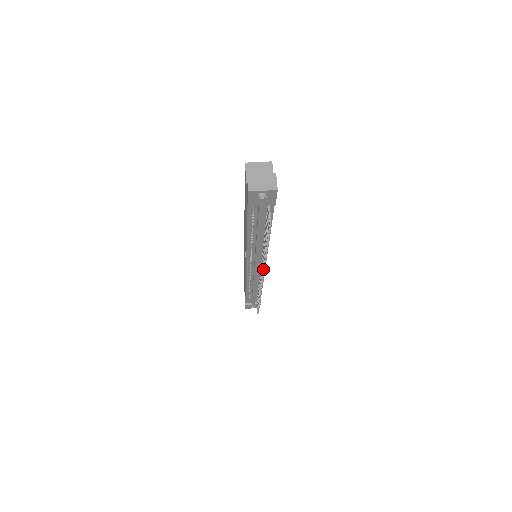
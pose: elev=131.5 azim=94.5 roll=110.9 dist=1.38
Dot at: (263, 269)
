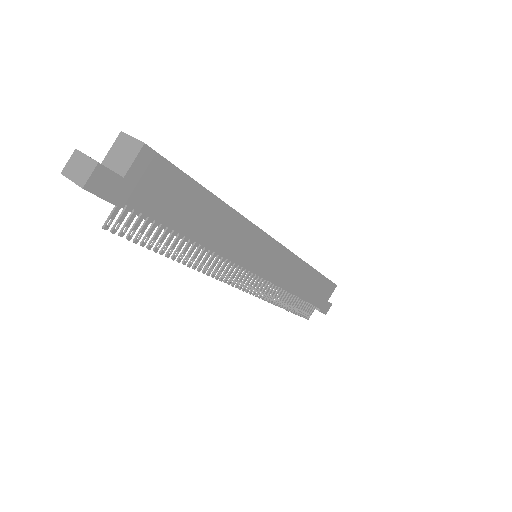
Dot at: (215, 277)
